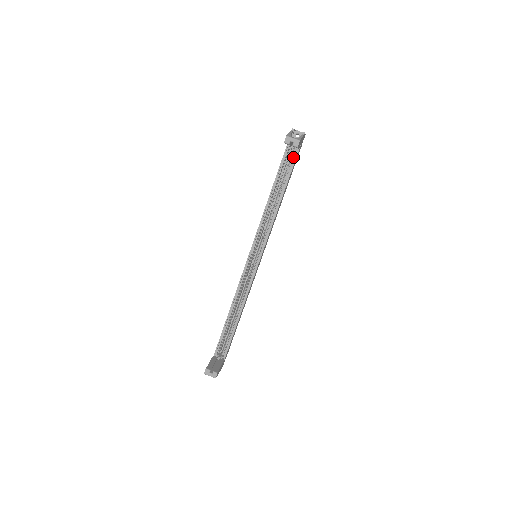
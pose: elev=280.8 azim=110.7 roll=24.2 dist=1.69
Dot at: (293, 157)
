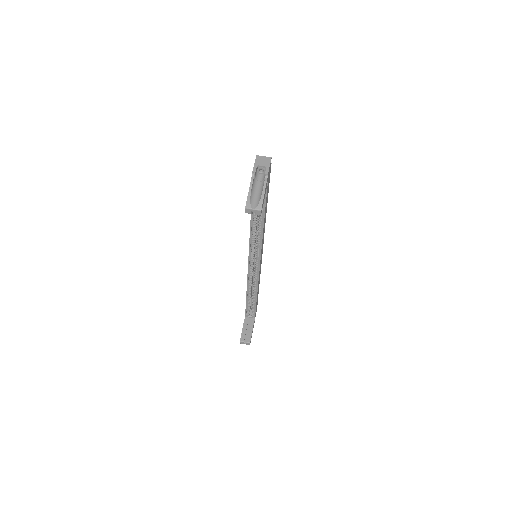
Dot at: occluded
